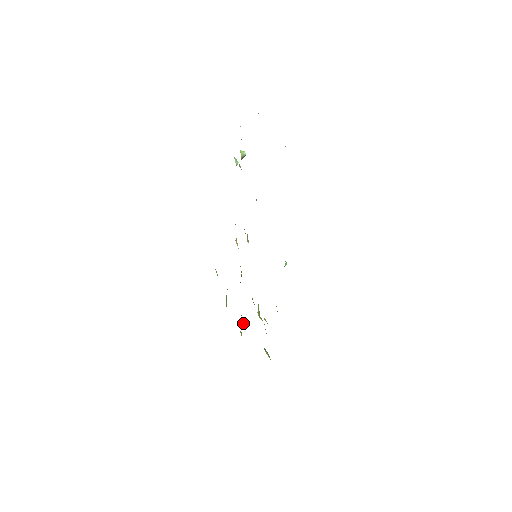
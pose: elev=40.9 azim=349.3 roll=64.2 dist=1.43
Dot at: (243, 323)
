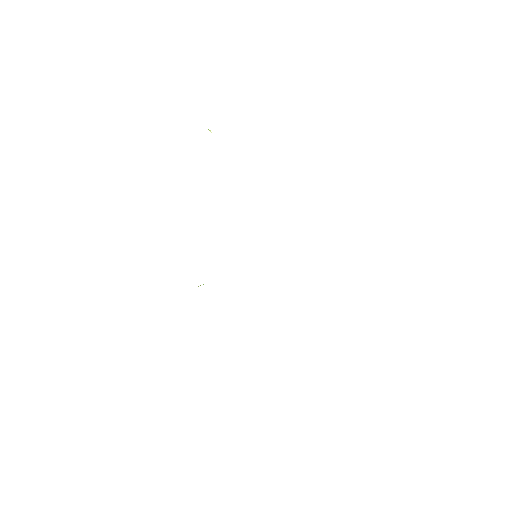
Dot at: occluded
